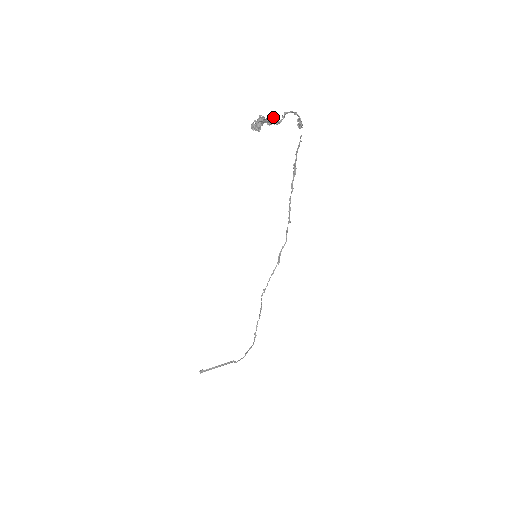
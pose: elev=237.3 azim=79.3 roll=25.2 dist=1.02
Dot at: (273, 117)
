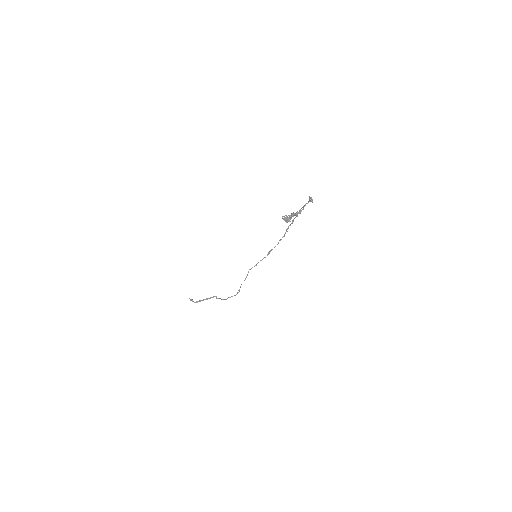
Dot at: (297, 213)
